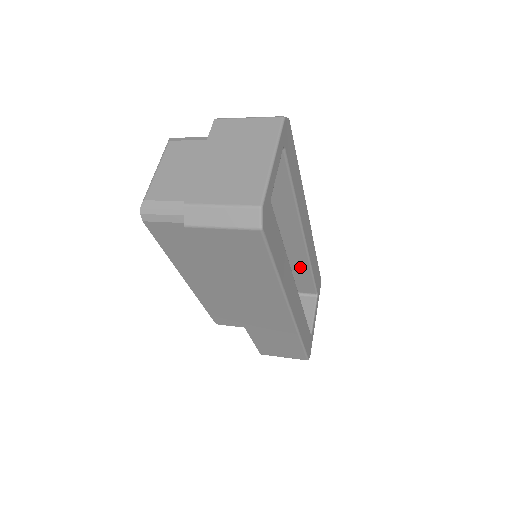
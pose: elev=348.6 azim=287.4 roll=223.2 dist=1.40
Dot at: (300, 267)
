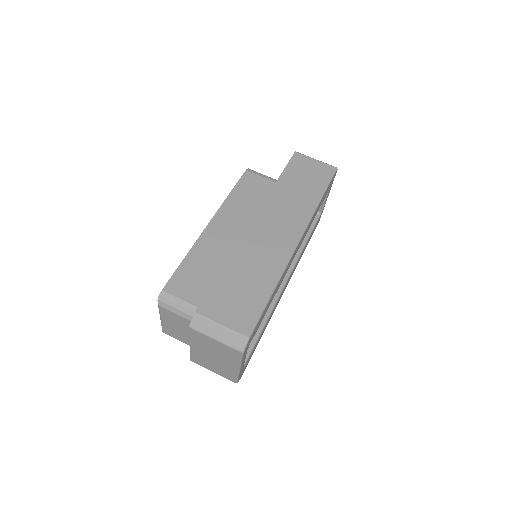
Dot at: occluded
